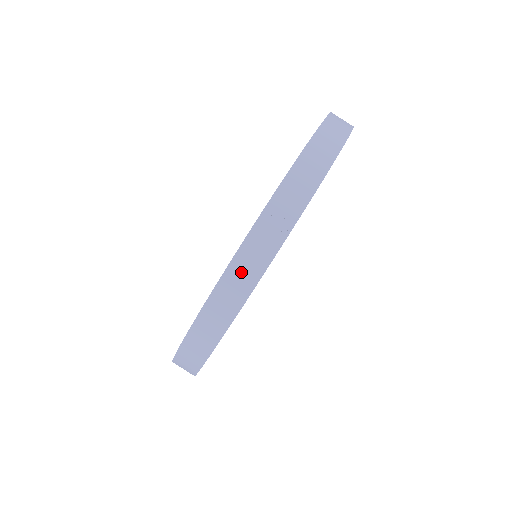
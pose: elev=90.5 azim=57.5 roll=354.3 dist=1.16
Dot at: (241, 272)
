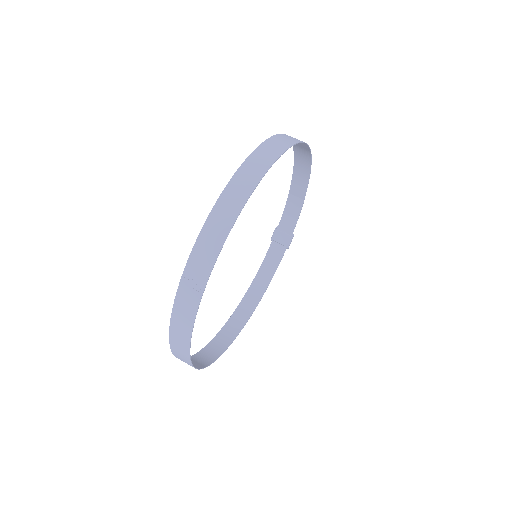
Dot at: (180, 320)
